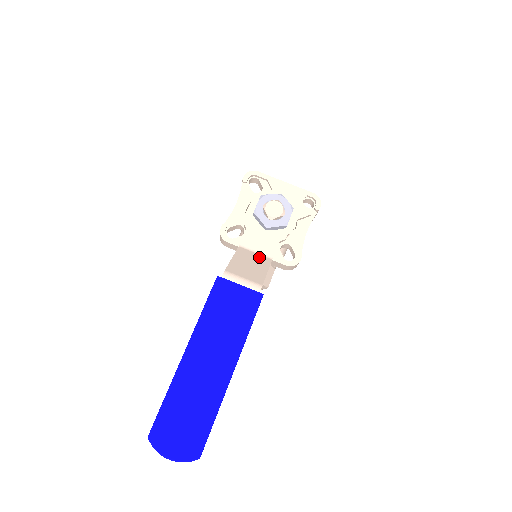
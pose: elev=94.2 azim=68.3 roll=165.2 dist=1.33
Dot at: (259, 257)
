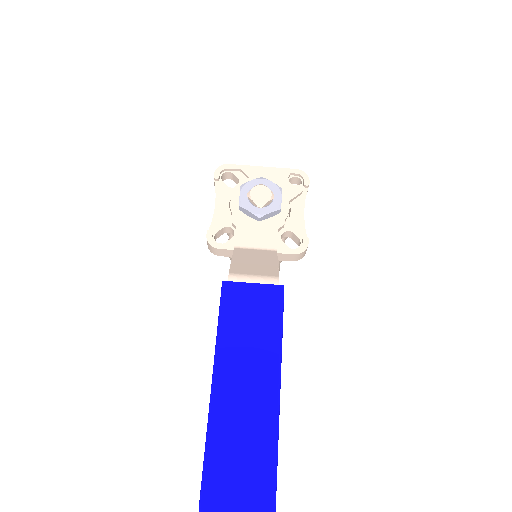
Dot at: (261, 252)
